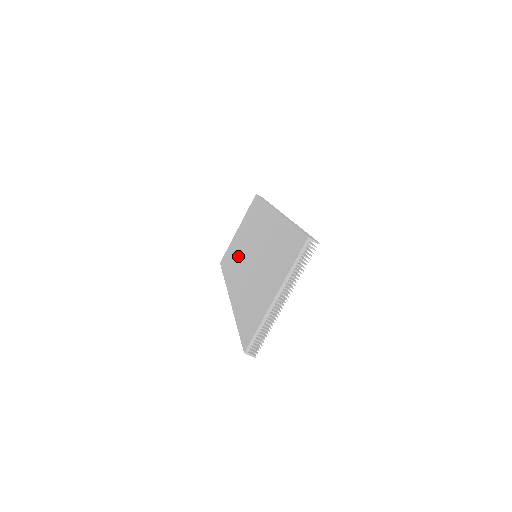
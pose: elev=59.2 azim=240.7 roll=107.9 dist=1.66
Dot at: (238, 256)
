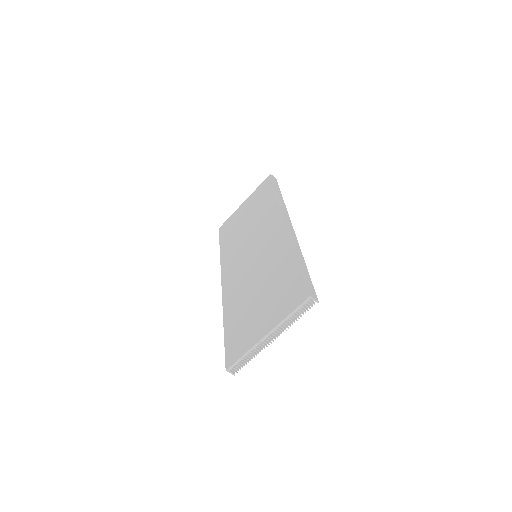
Dot at: (238, 241)
